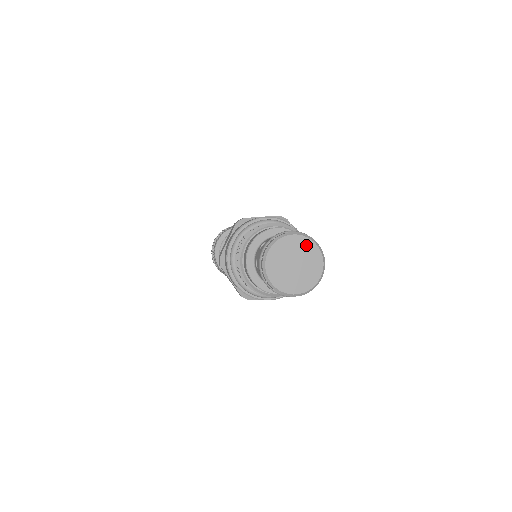
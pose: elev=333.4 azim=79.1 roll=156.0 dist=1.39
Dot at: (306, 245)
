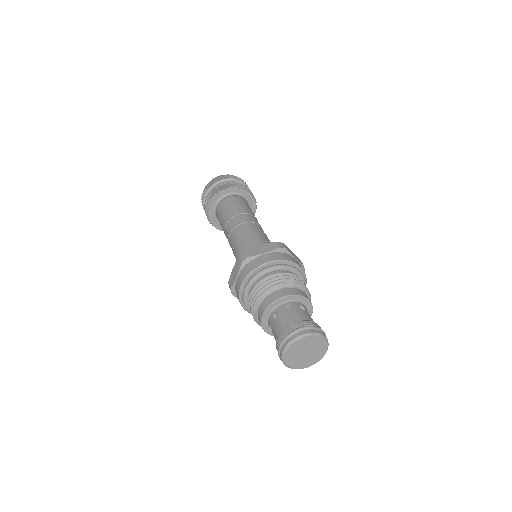
Dot at: (315, 340)
